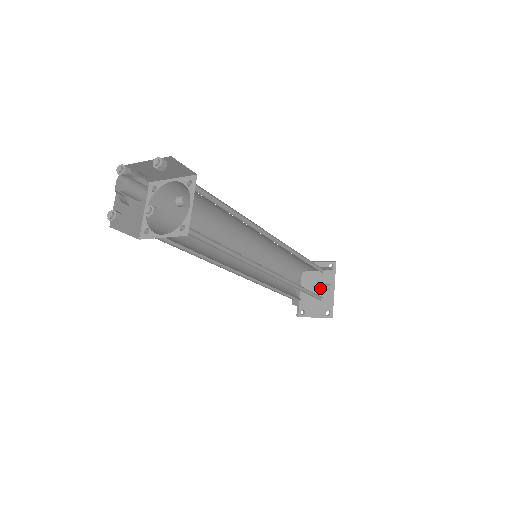
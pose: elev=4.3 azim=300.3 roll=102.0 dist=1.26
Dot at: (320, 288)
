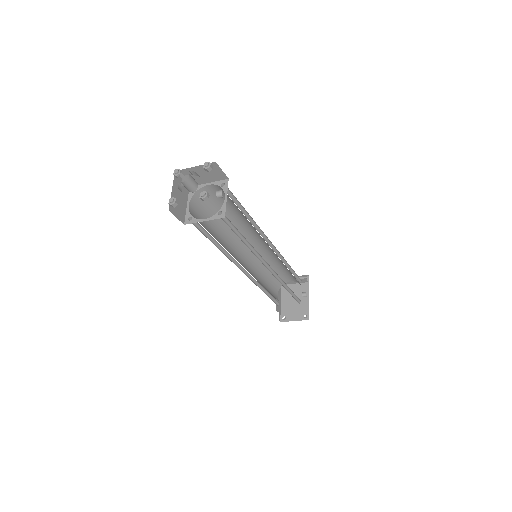
Dot at: occluded
